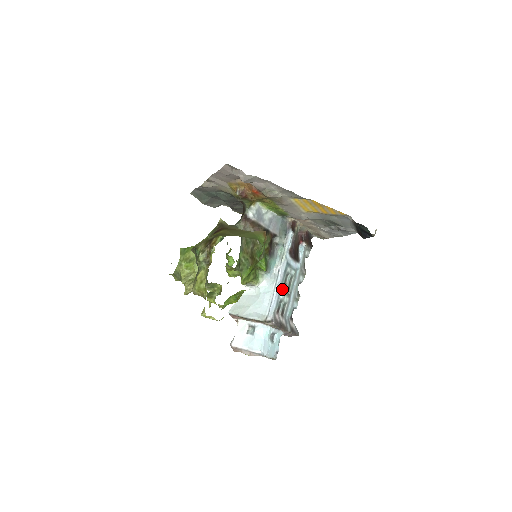
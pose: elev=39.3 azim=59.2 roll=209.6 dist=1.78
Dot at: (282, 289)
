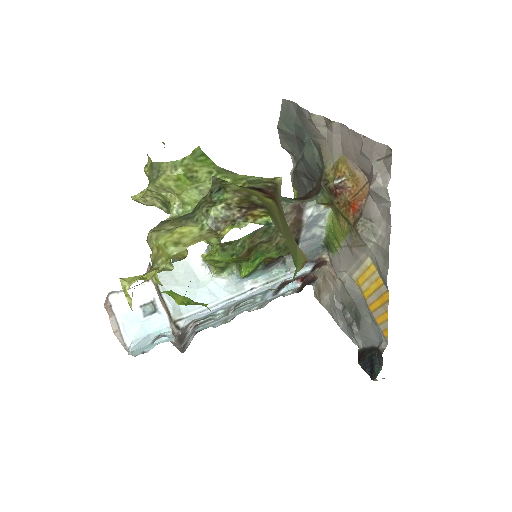
Dot at: (230, 307)
